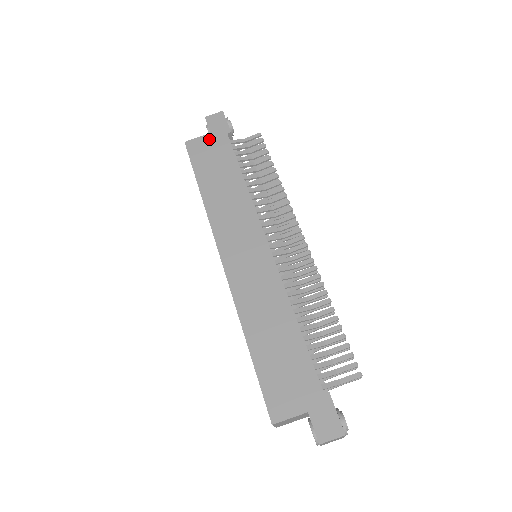
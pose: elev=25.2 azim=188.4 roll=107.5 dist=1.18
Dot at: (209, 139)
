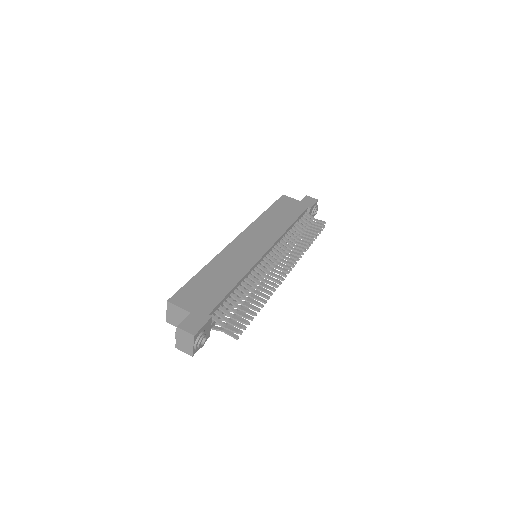
Dot at: (296, 202)
